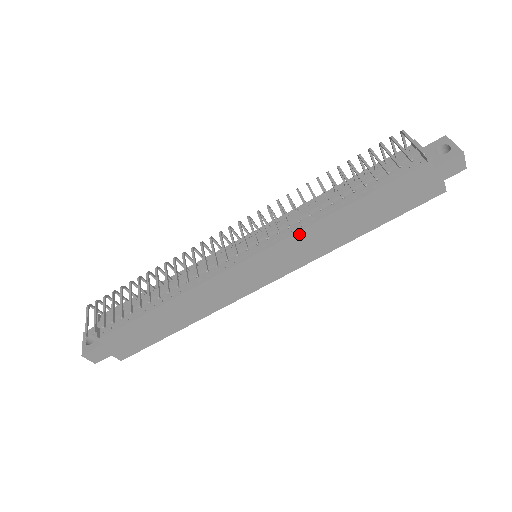
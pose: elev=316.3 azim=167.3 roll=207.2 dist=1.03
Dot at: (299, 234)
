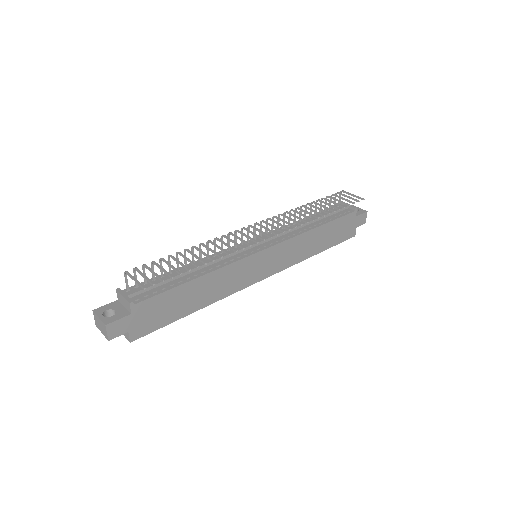
Dot at: (292, 240)
